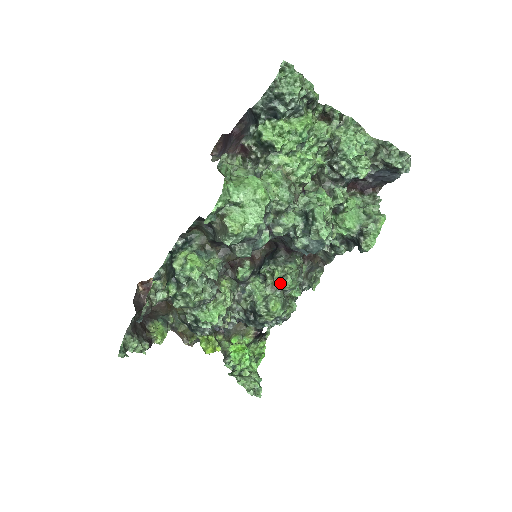
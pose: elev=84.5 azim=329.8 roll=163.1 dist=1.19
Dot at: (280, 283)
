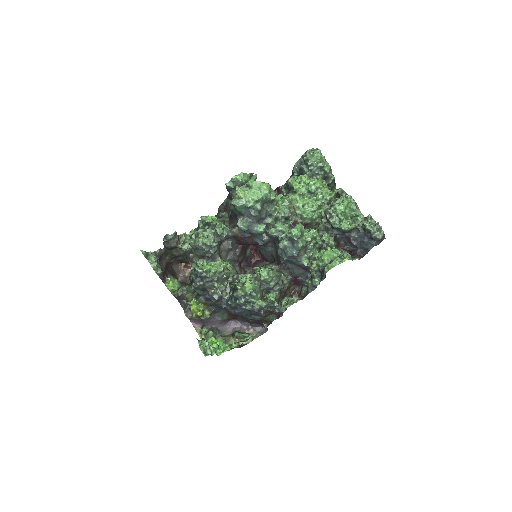
Dot at: (260, 271)
